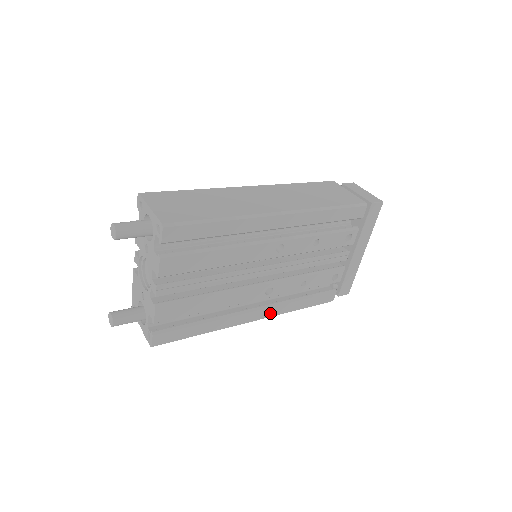
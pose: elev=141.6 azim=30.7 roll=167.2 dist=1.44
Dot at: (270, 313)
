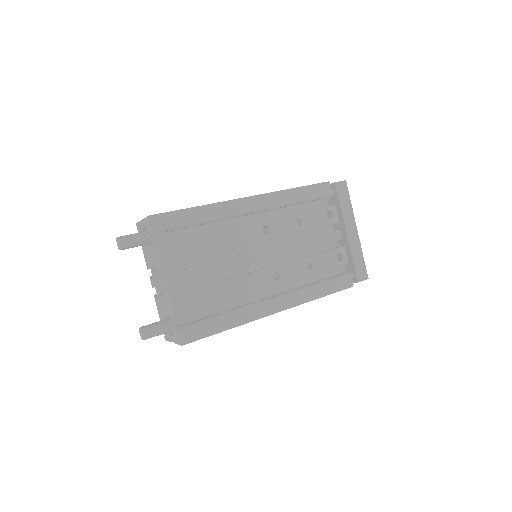
Dot at: (290, 301)
